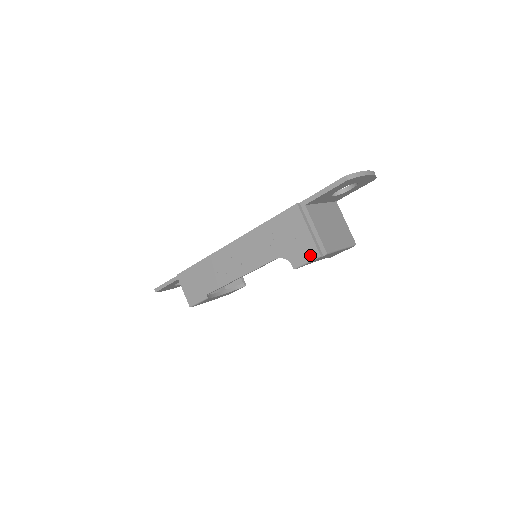
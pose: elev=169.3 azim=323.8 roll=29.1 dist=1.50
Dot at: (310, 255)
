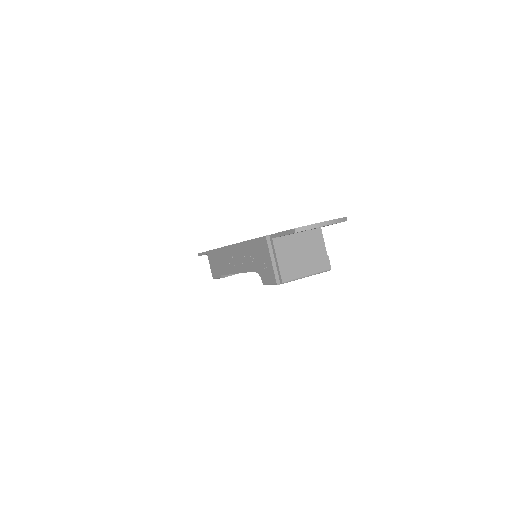
Dot at: (271, 280)
